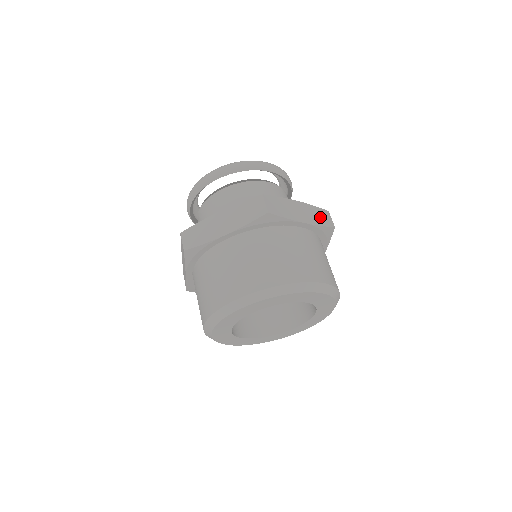
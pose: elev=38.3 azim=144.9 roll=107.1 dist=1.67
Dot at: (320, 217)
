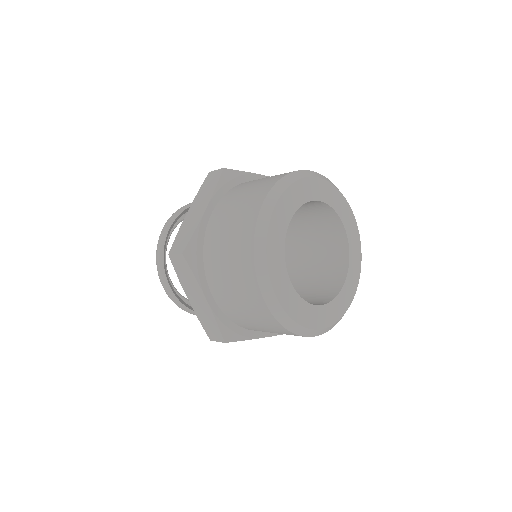
Dot at: occluded
